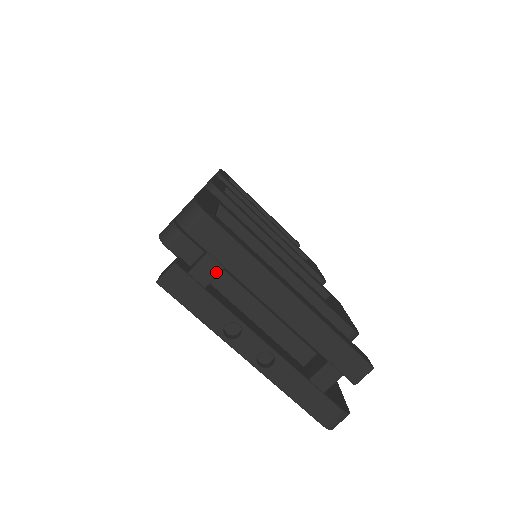
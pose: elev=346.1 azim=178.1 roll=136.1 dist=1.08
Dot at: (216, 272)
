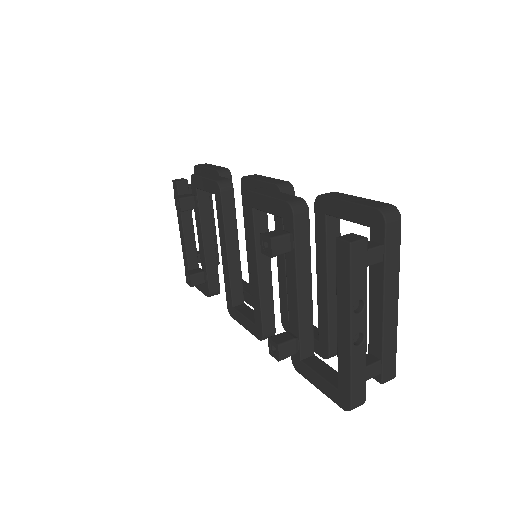
Dot at: (378, 261)
